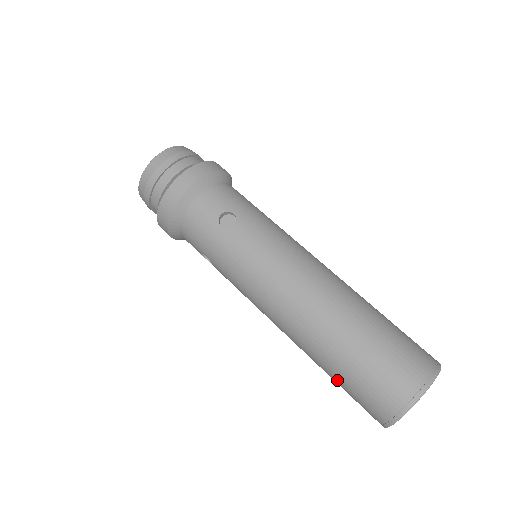
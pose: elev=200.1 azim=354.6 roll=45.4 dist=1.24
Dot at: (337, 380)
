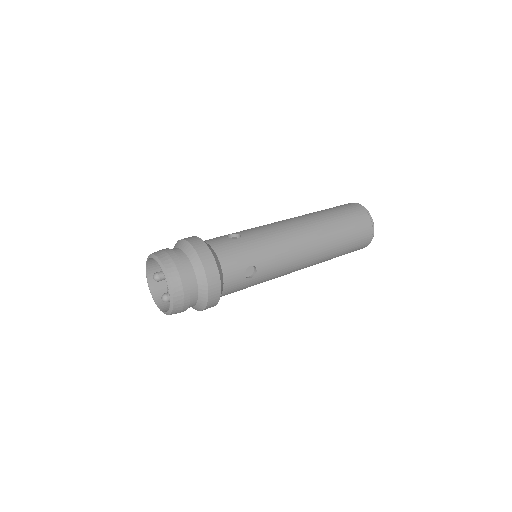
Dot at: occluded
